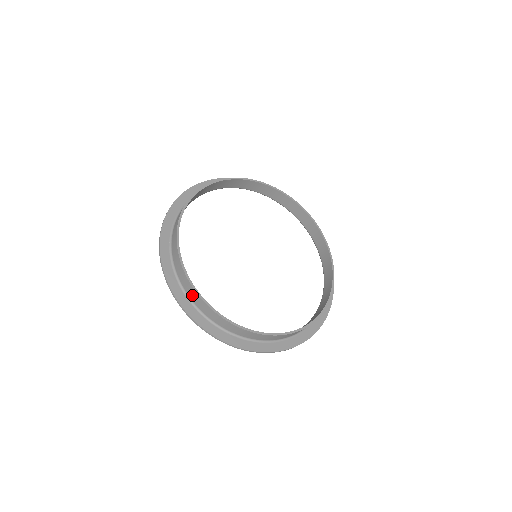
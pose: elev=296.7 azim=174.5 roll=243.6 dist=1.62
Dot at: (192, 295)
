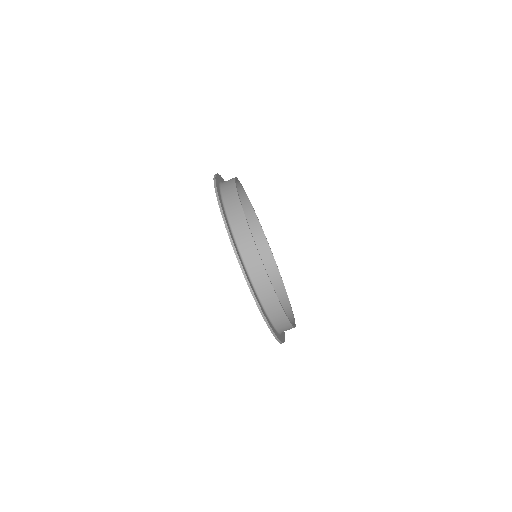
Dot at: (258, 277)
